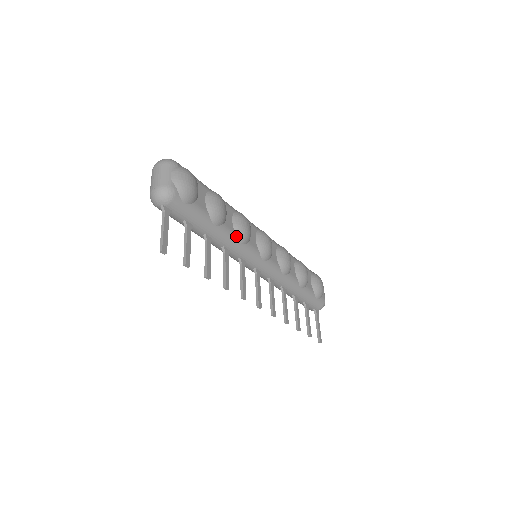
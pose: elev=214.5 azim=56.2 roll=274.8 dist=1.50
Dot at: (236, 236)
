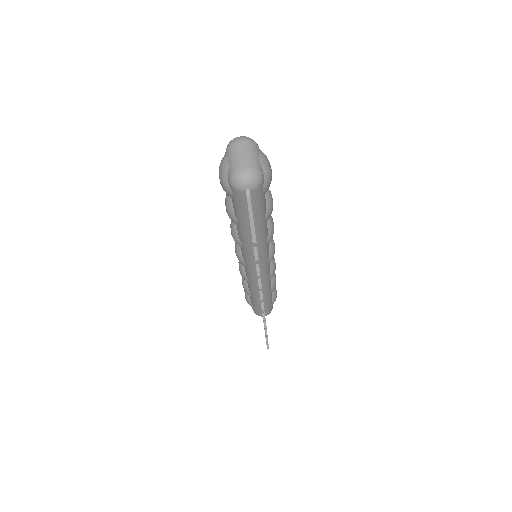
Dot at: (267, 235)
